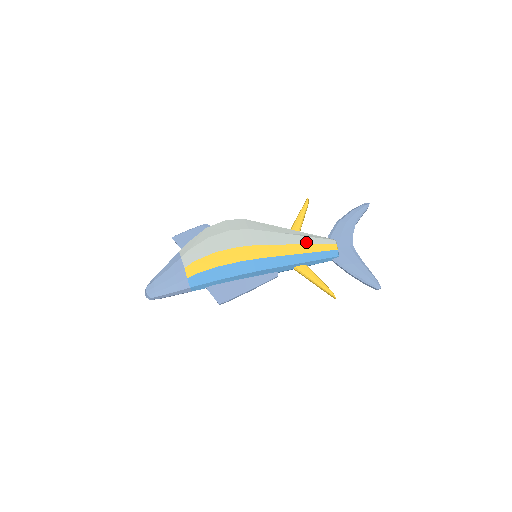
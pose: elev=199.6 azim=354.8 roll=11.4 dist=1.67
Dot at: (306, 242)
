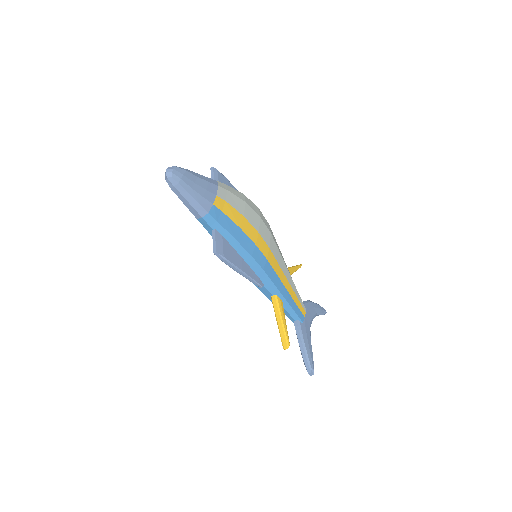
Dot at: (293, 288)
